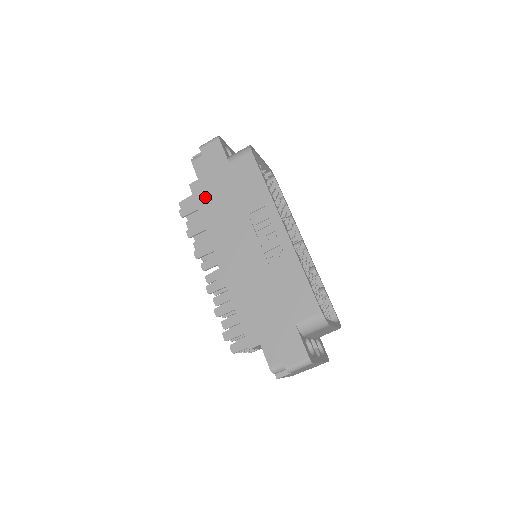
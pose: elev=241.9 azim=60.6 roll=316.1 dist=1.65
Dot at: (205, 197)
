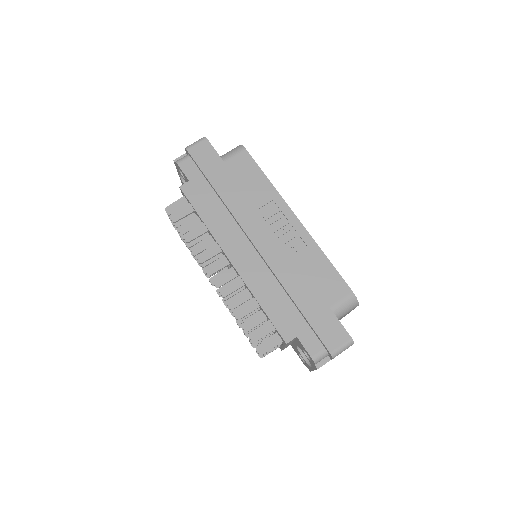
Dot at: (201, 198)
